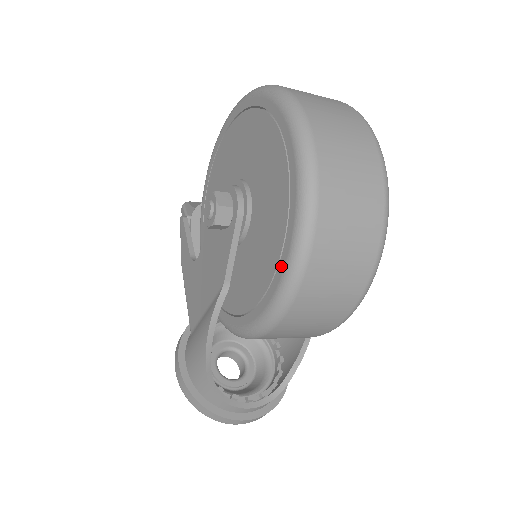
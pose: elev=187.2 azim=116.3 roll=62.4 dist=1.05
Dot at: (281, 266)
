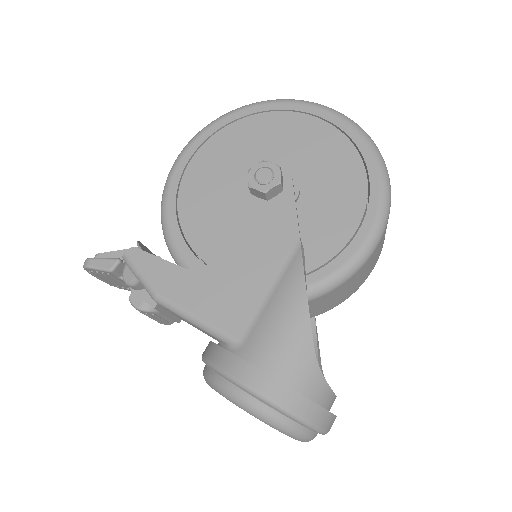
Dot at: (374, 186)
